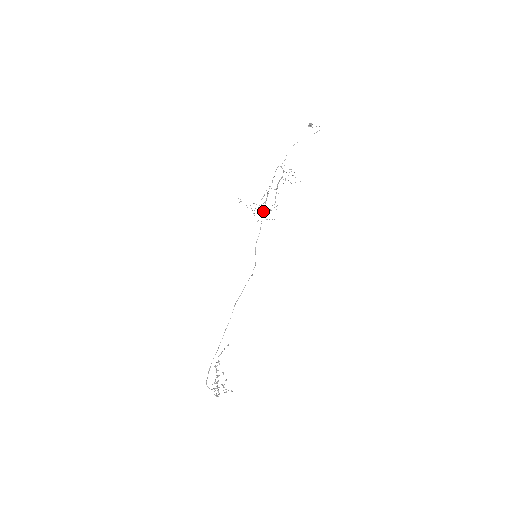
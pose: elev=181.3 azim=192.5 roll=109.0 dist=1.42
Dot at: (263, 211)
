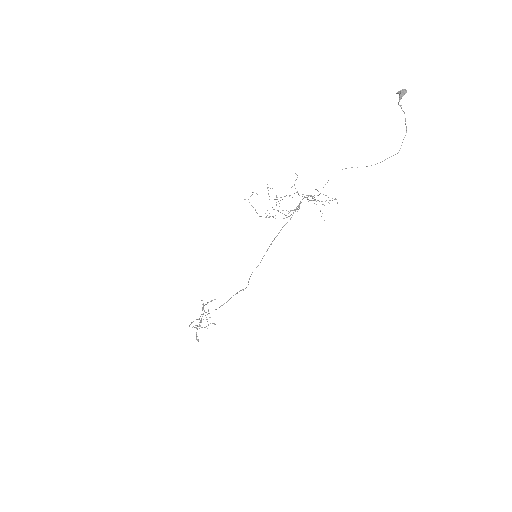
Dot at: occluded
